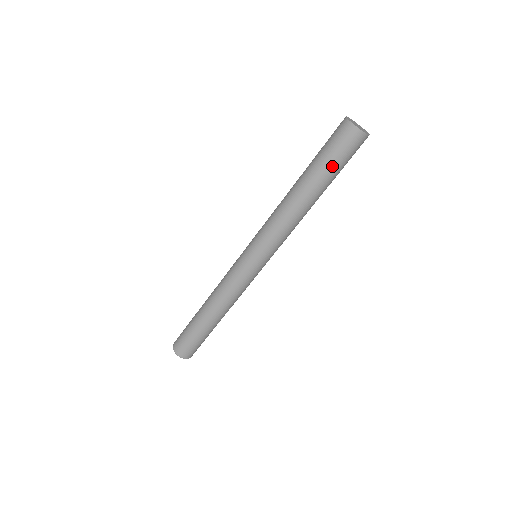
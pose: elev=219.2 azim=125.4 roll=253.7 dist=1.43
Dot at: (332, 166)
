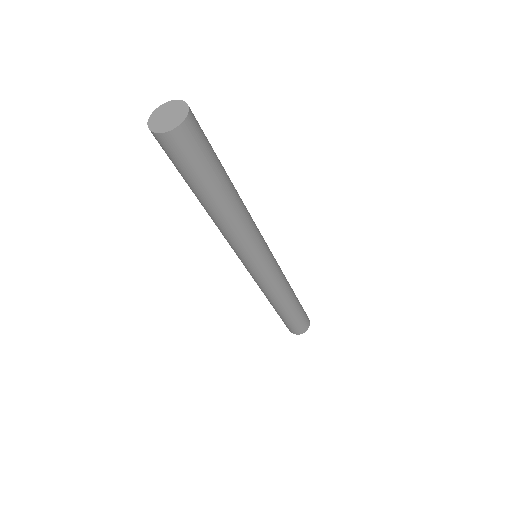
Dot at: (192, 177)
